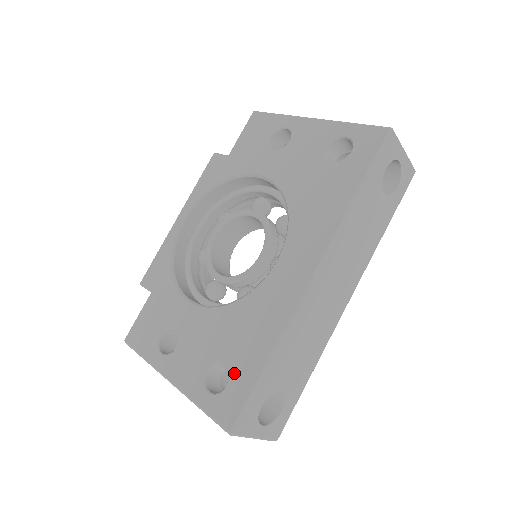
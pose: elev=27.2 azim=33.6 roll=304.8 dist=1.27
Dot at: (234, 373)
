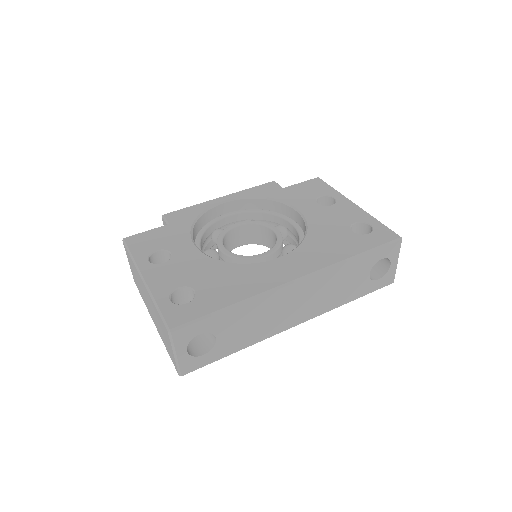
Dot at: (199, 299)
